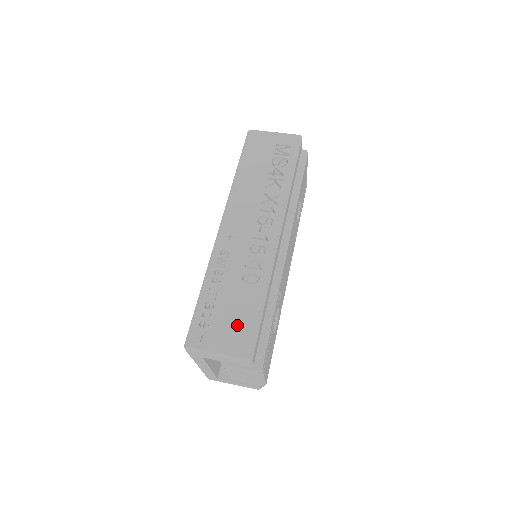
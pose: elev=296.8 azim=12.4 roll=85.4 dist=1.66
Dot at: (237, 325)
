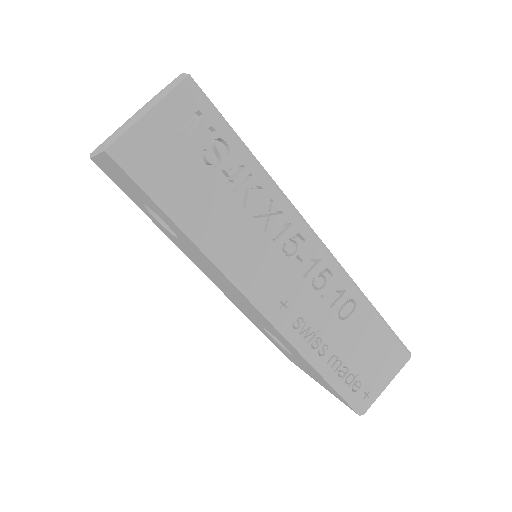
Dot at: (379, 353)
